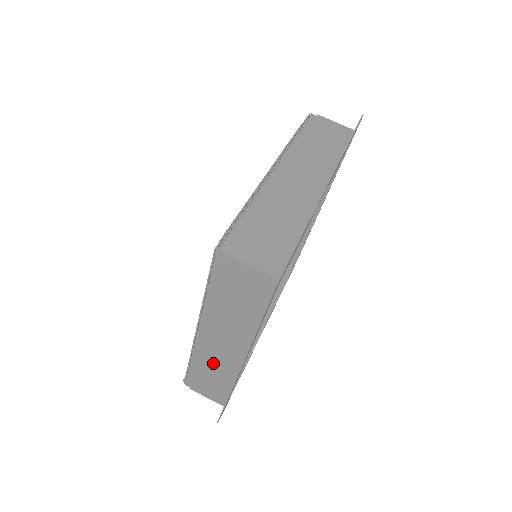
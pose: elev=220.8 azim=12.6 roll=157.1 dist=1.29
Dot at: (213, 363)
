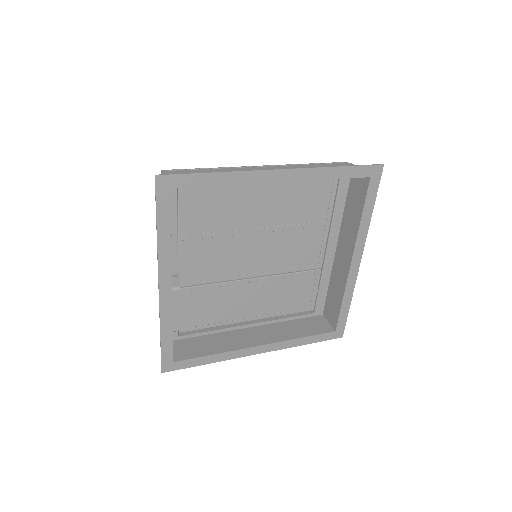
Dot at: occluded
